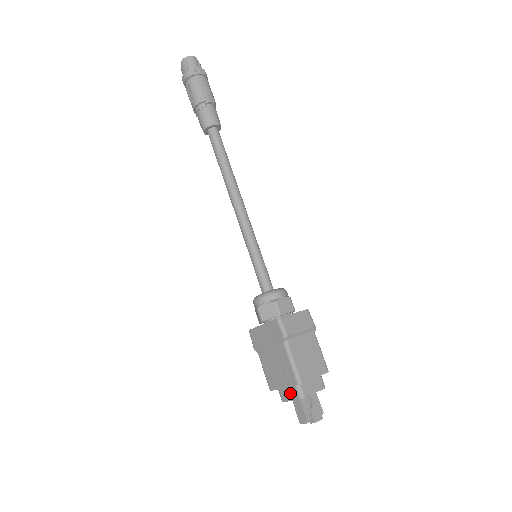
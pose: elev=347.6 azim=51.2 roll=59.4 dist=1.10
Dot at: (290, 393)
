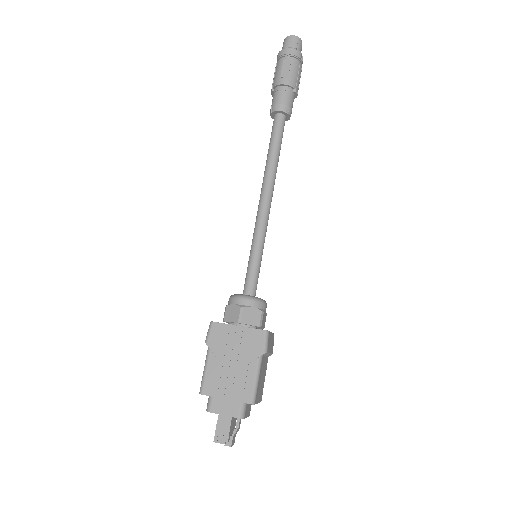
Dot at: (229, 407)
